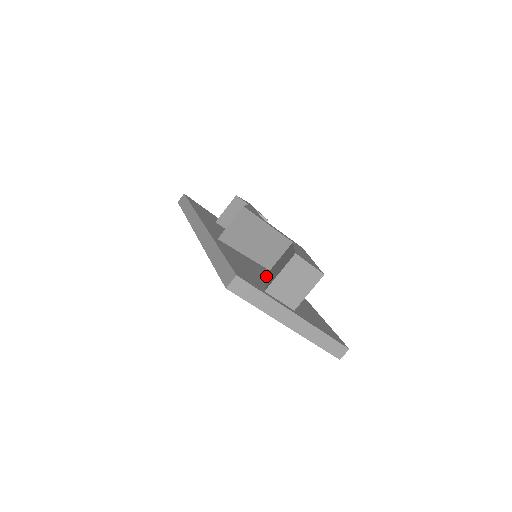
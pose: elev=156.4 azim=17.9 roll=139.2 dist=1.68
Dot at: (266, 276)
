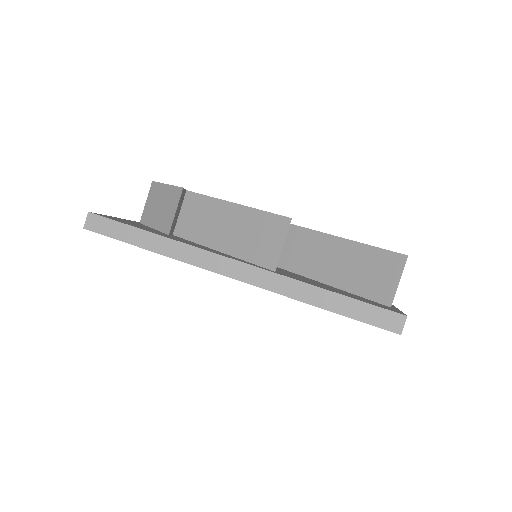
Dot at: occluded
